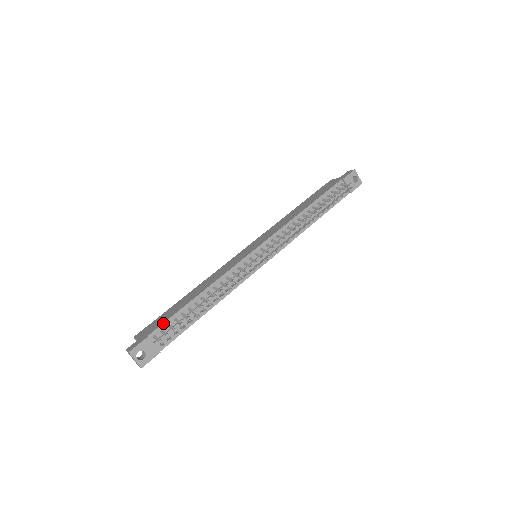
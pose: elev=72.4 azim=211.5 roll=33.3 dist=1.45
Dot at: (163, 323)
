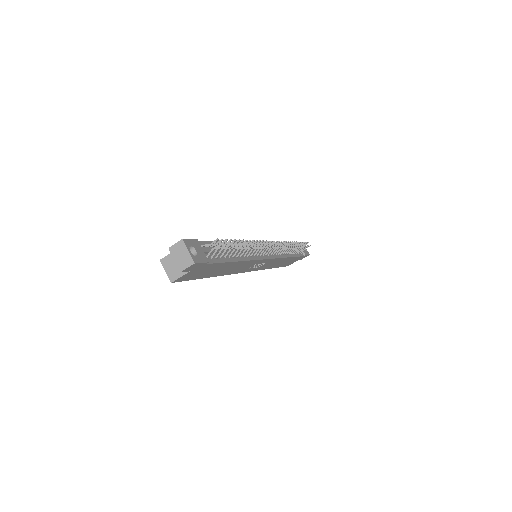
Dot at: (206, 241)
